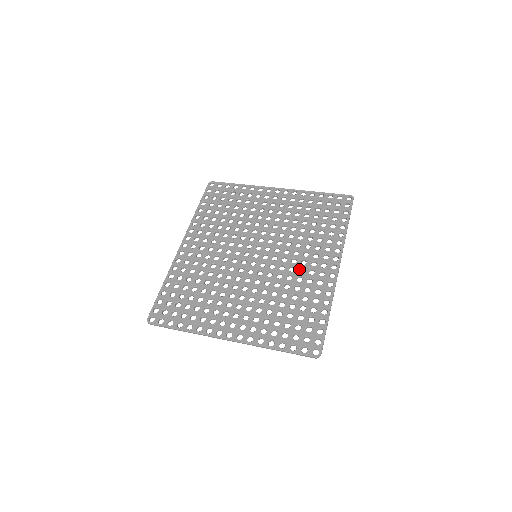
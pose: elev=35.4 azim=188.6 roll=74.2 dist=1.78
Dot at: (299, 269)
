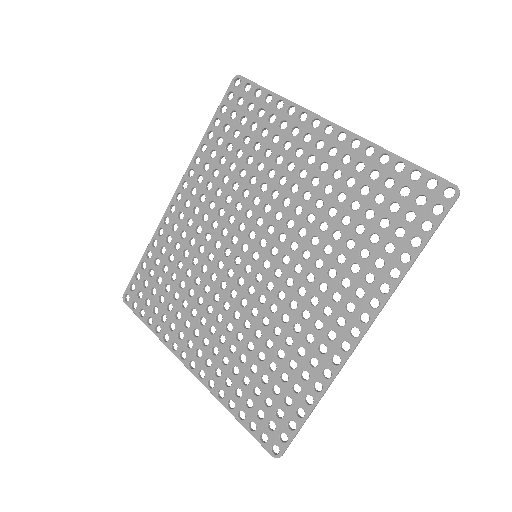
Dot at: (303, 310)
